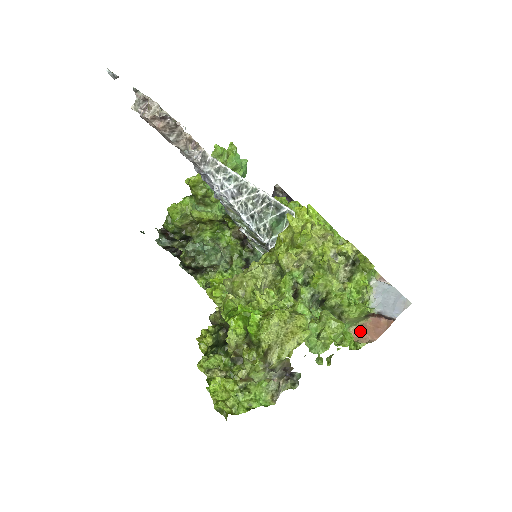
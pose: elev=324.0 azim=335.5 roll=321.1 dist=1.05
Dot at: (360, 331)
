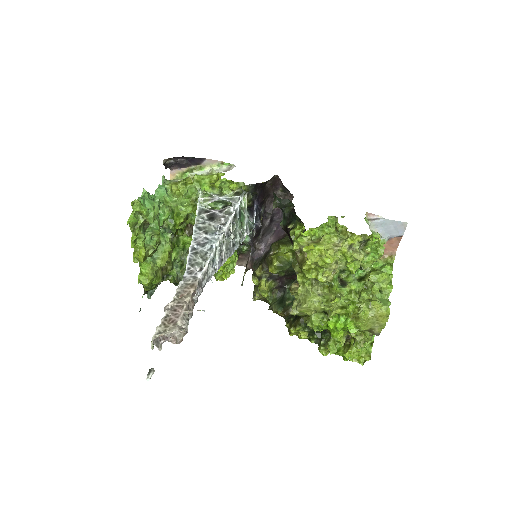
Dot at: occluded
